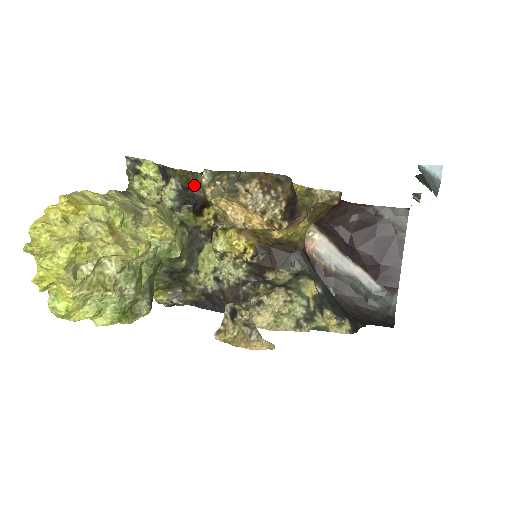
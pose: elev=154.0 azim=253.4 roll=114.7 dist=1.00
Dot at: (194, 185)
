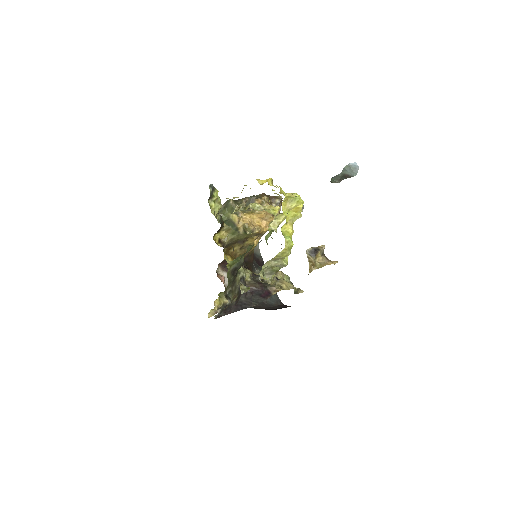
Dot at: occluded
